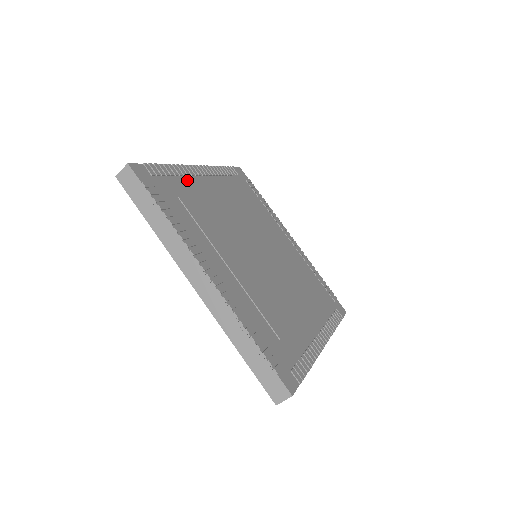
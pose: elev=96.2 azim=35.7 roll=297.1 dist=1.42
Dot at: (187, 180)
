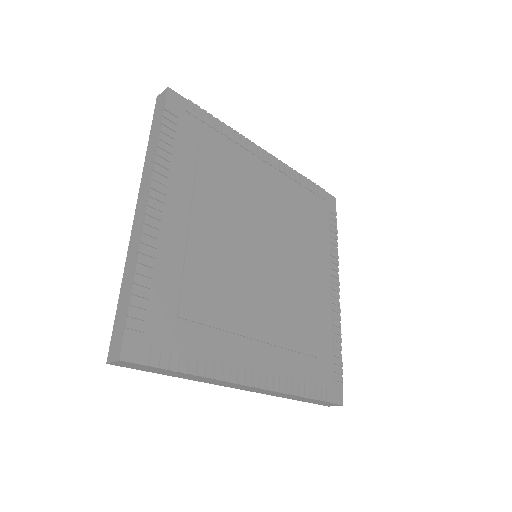
Dot at: (233, 146)
